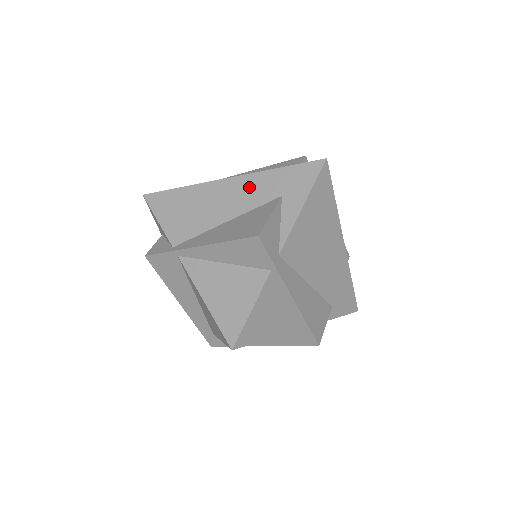
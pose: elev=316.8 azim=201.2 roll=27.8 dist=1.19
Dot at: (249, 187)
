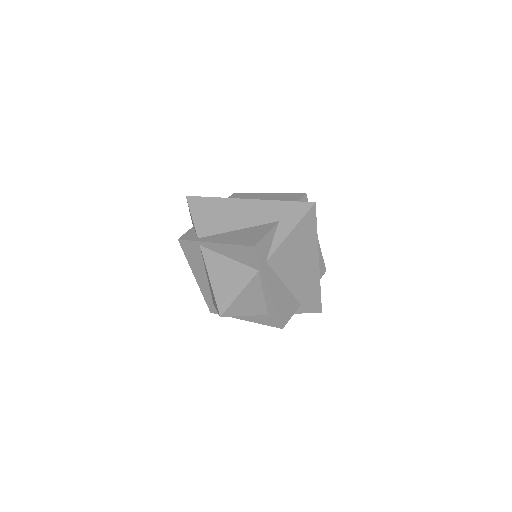
Dot at: (259, 209)
